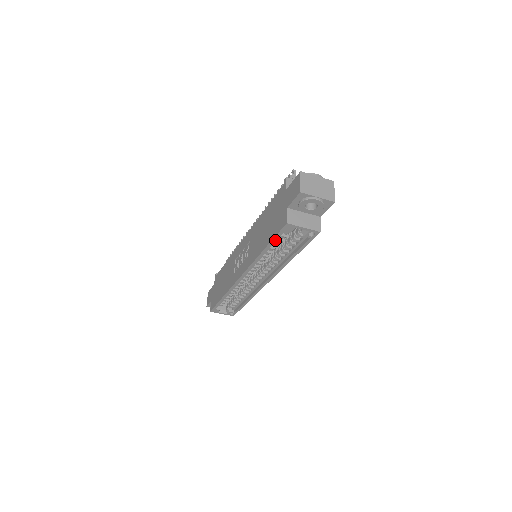
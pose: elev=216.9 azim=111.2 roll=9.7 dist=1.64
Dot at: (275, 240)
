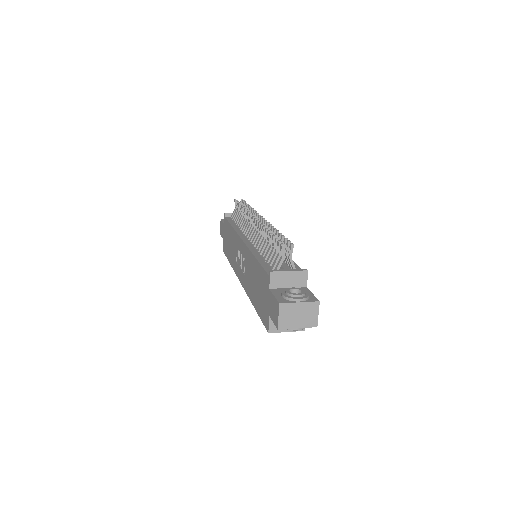
Dot at: occluded
